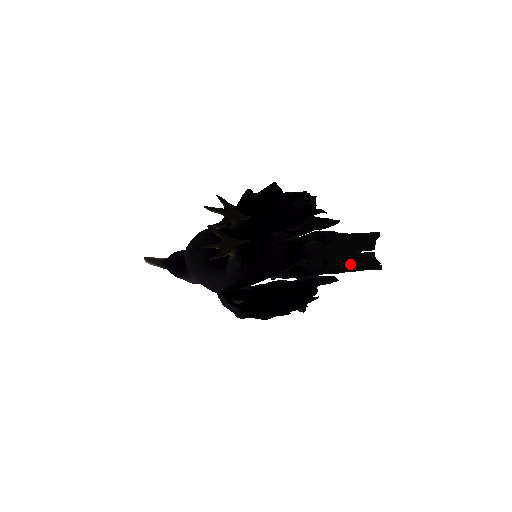
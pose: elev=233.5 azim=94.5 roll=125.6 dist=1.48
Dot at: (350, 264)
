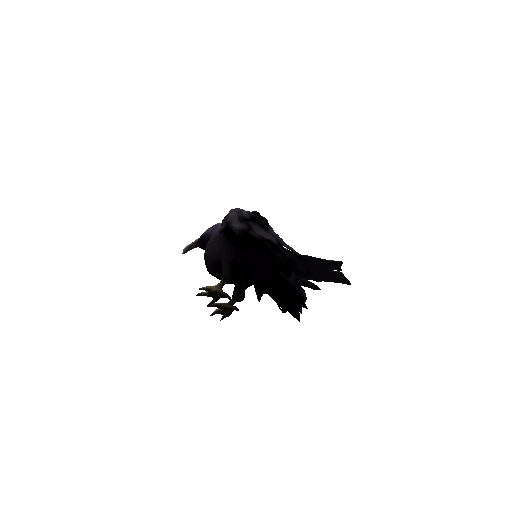
Dot at: (326, 277)
